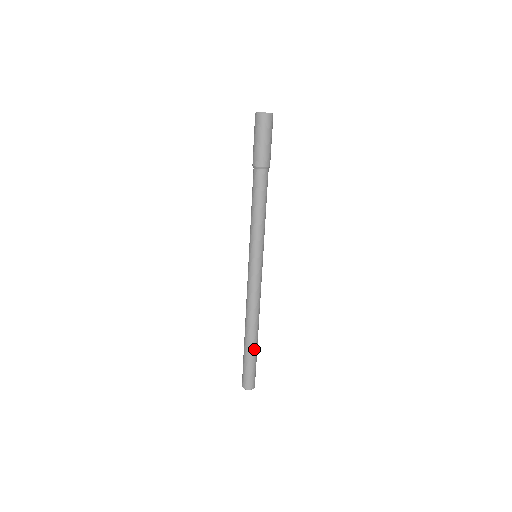
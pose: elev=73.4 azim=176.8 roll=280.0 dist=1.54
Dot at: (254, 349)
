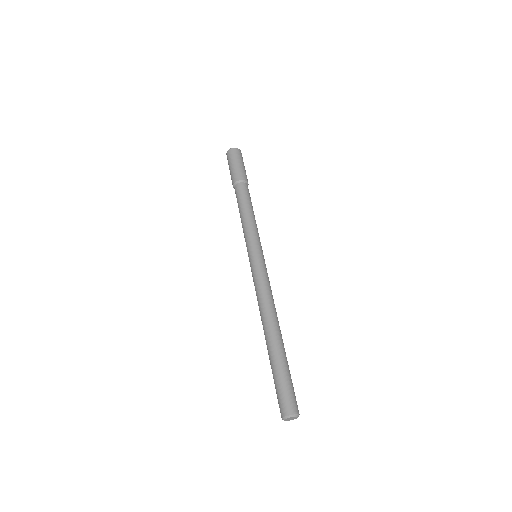
Dot at: (279, 354)
